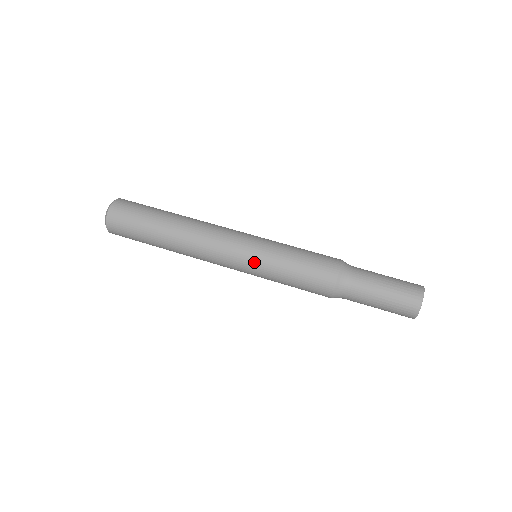
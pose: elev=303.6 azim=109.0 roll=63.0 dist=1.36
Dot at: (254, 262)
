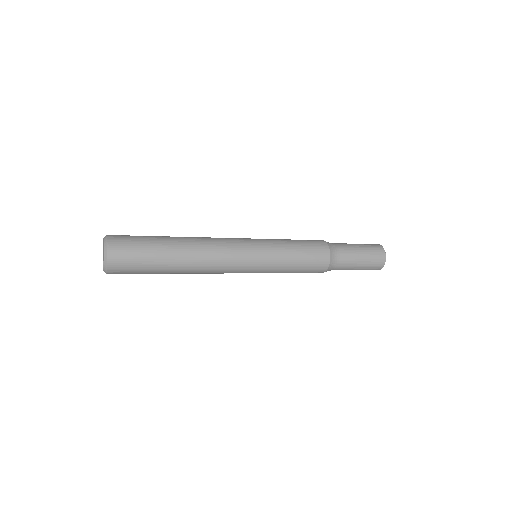
Dot at: (264, 246)
